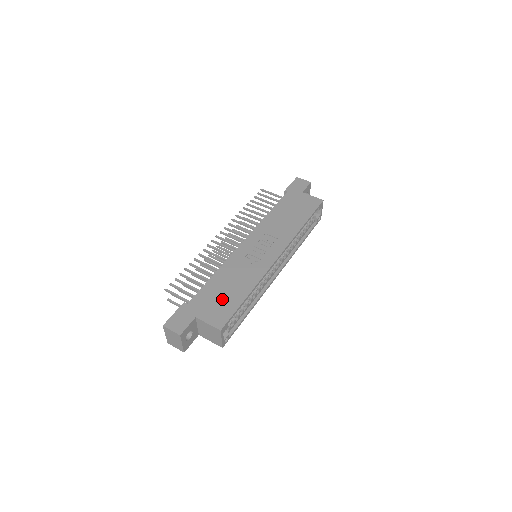
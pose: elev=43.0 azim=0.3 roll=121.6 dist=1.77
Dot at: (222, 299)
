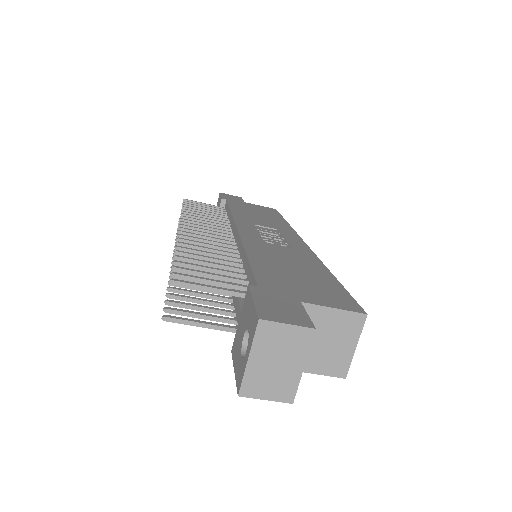
Dot at: (305, 279)
